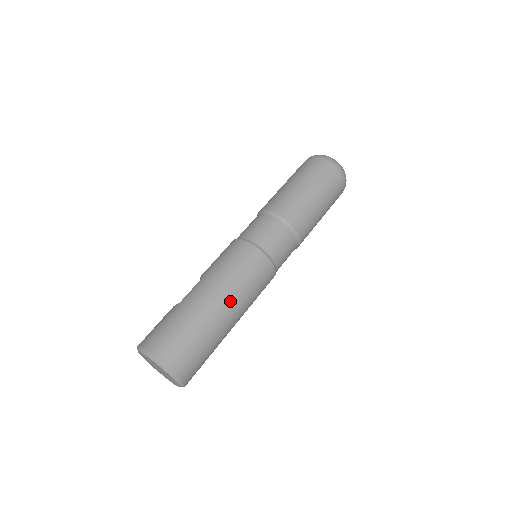
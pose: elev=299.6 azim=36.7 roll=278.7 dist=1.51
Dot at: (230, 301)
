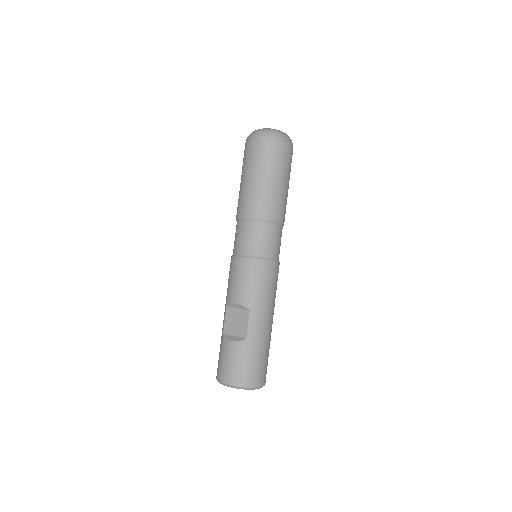
Dot at: occluded
